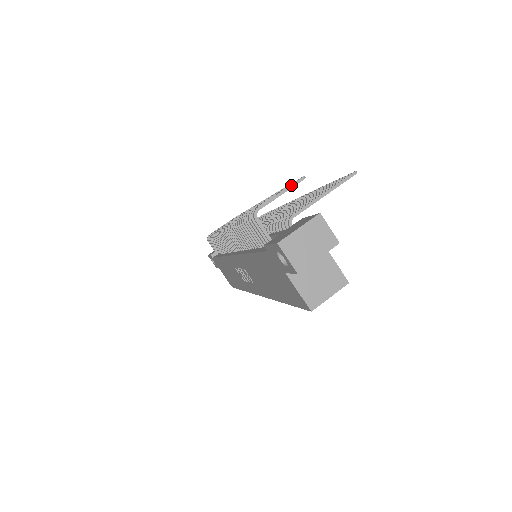
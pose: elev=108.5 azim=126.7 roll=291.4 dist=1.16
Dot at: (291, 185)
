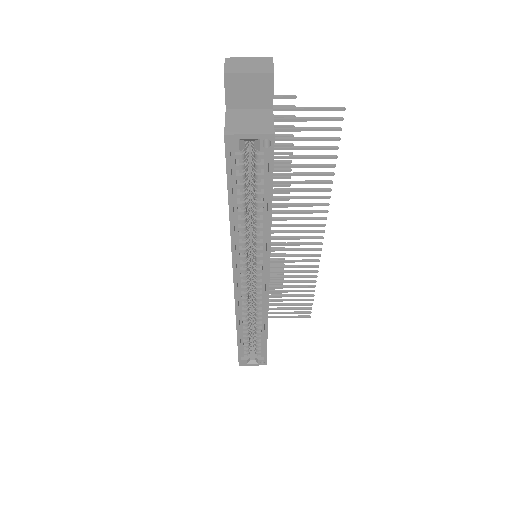
Dot at: (282, 95)
